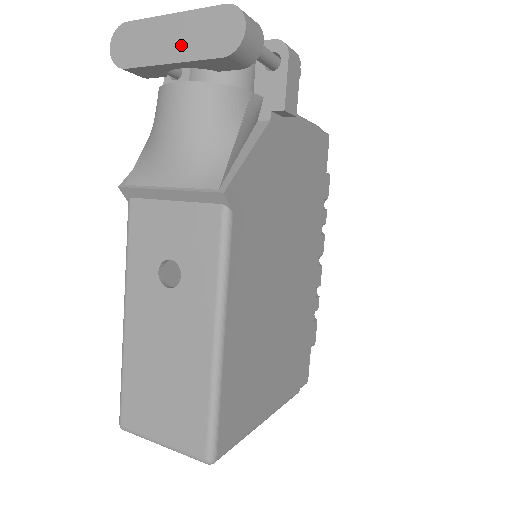
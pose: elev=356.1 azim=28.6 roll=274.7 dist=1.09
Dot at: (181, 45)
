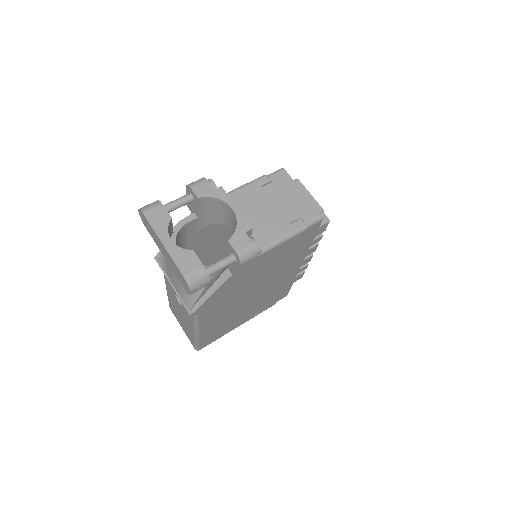
Dot at: (168, 259)
